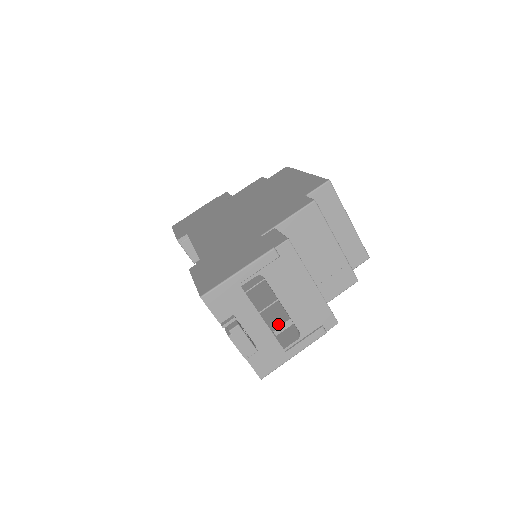
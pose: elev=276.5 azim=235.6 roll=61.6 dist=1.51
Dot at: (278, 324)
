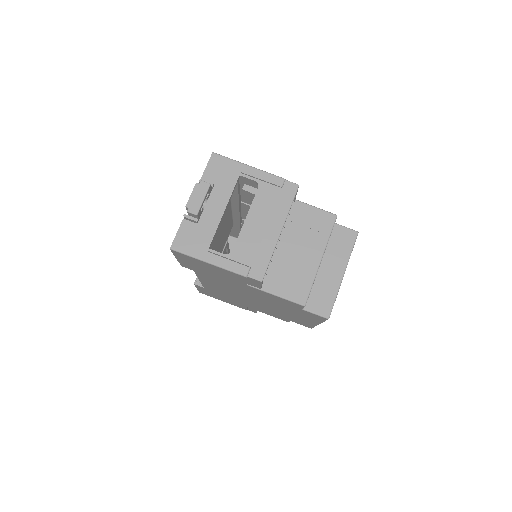
Dot at: occluded
